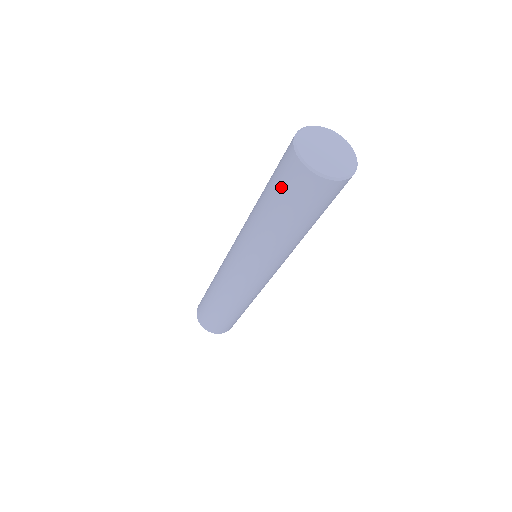
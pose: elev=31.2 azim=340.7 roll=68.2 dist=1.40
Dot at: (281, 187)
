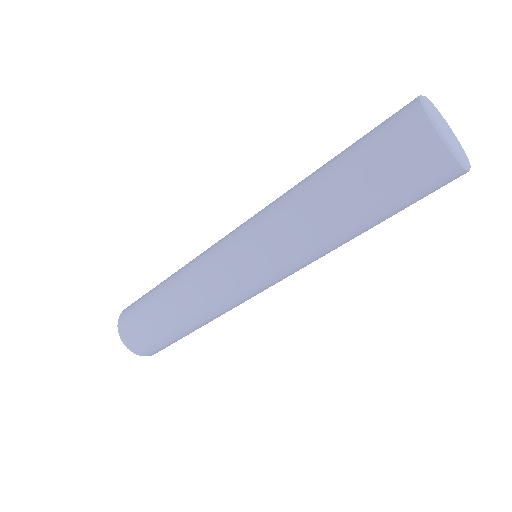
Dot at: (370, 134)
